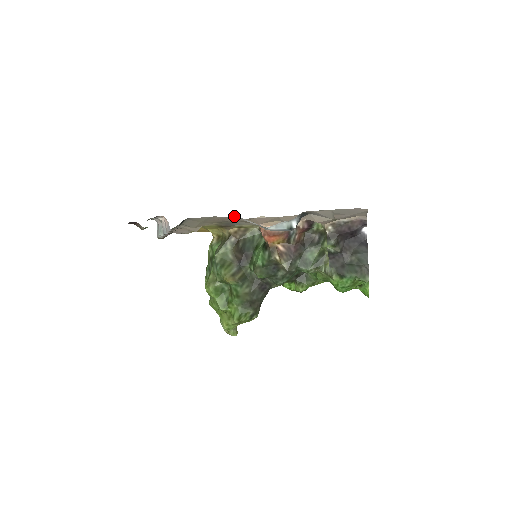
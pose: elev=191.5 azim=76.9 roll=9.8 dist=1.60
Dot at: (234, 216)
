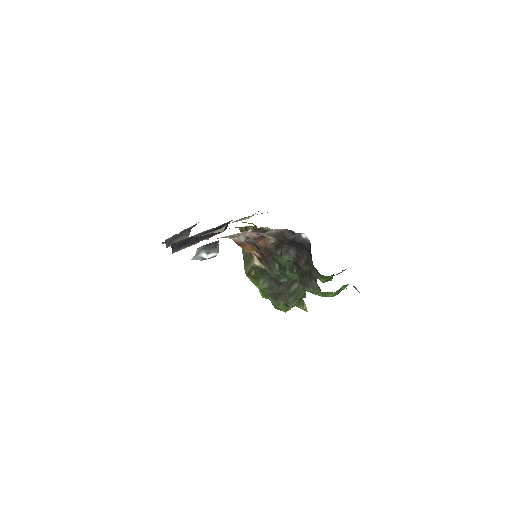
Dot at: occluded
